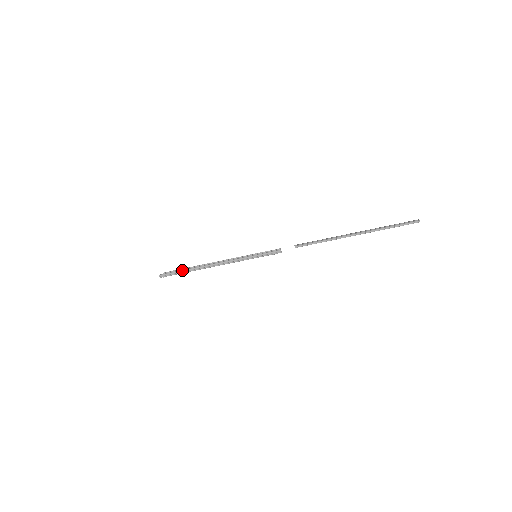
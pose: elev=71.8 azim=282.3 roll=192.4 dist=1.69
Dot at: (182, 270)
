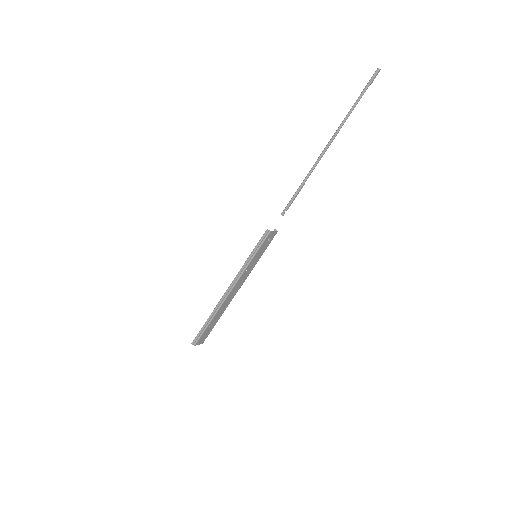
Dot at: occluded
